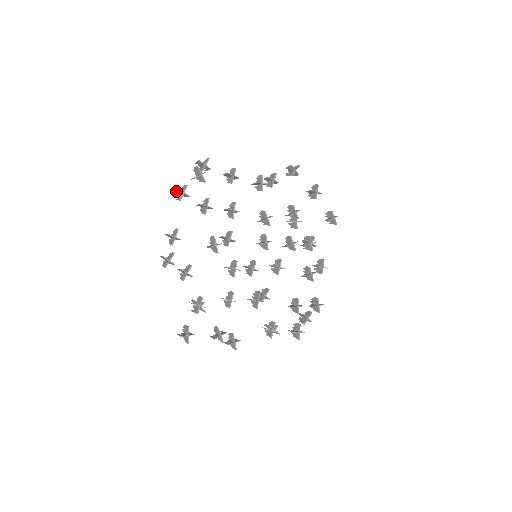
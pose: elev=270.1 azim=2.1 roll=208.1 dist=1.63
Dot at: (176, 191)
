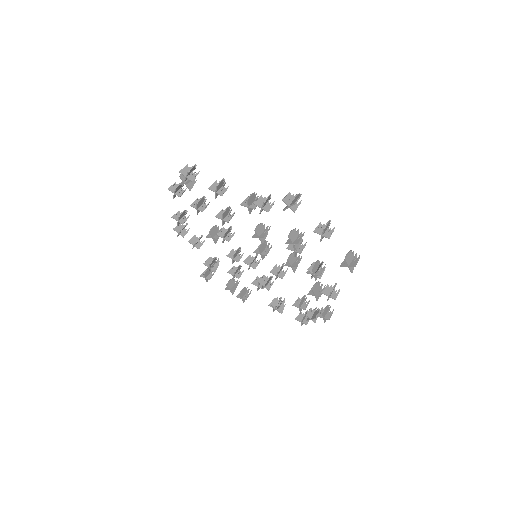
Dot at: (174, 186)
